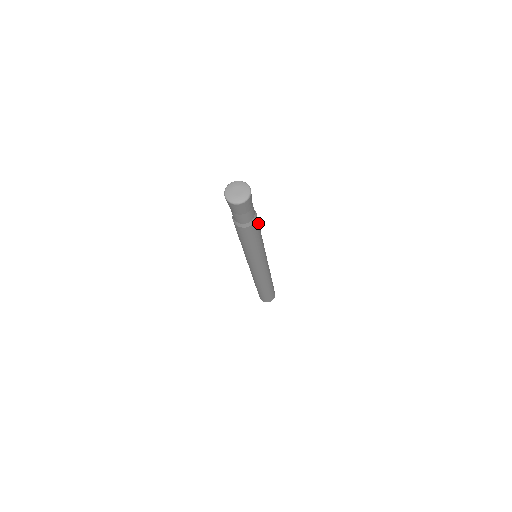
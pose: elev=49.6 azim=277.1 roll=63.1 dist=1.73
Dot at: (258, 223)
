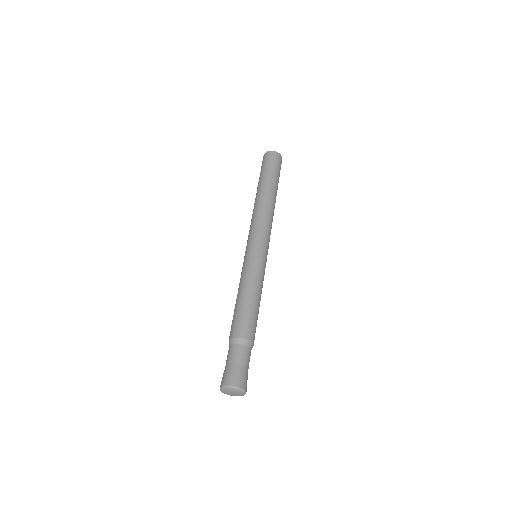
Dot at: (254, 328)
